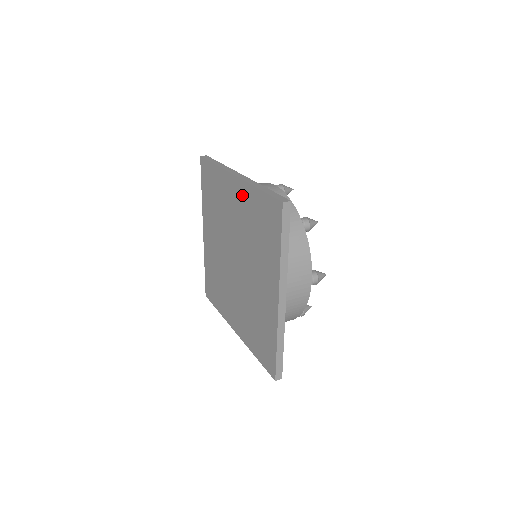
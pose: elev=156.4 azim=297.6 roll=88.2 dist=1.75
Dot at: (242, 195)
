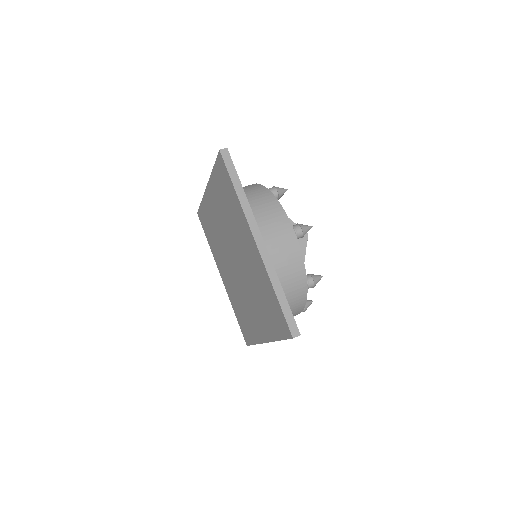
Dot at: (258, 263)
